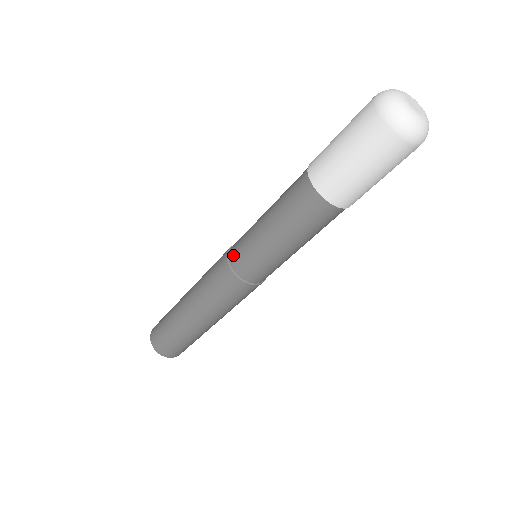
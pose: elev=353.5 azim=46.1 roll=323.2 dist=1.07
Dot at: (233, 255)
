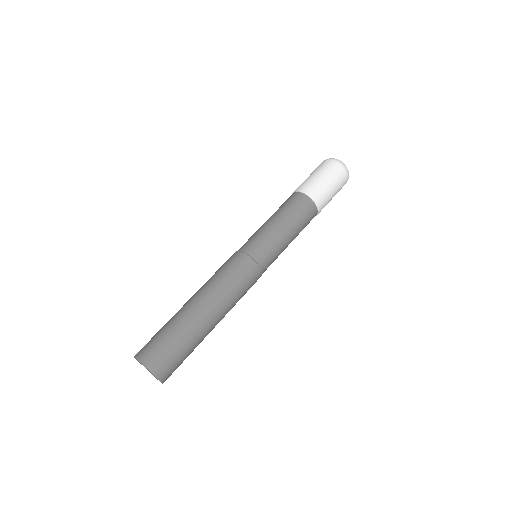
Dot at: (252, 250)
